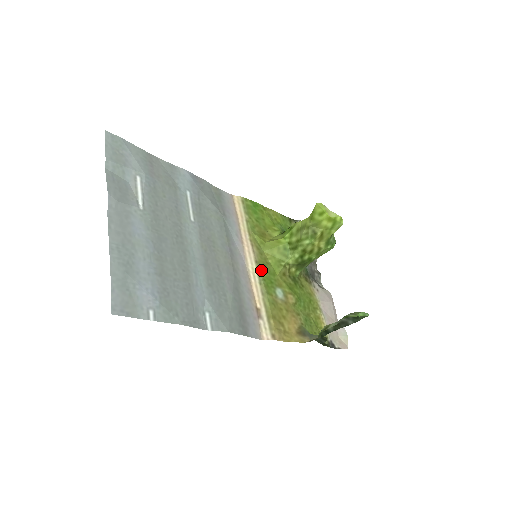
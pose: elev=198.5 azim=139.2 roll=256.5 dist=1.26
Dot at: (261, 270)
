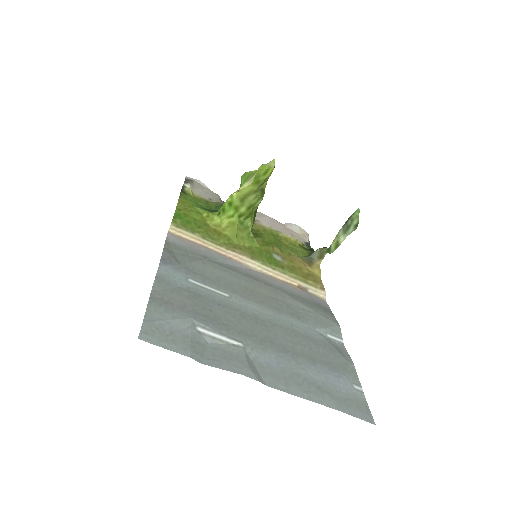
Dot at: (260, 260)
